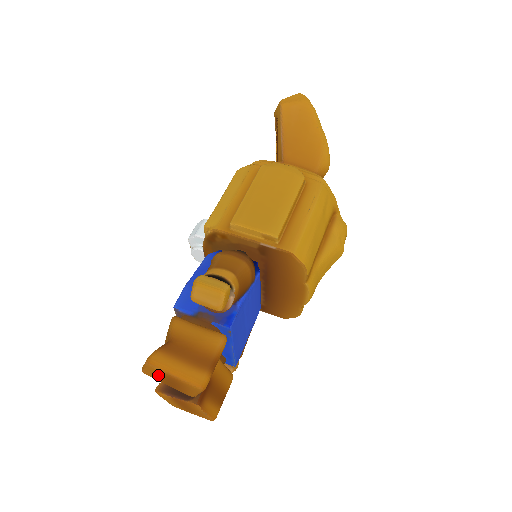
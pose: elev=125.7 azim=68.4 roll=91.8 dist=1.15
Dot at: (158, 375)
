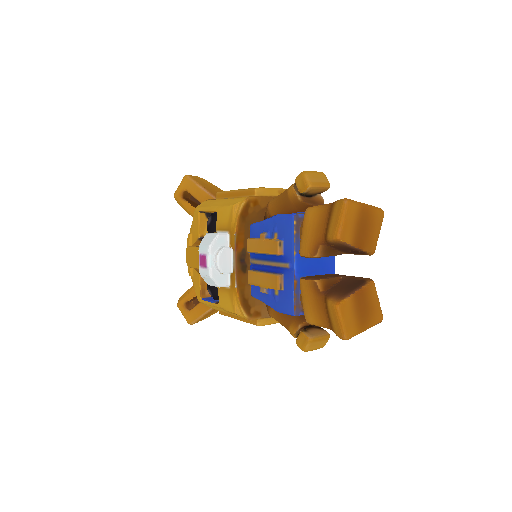
Dot at: (354, 219)
